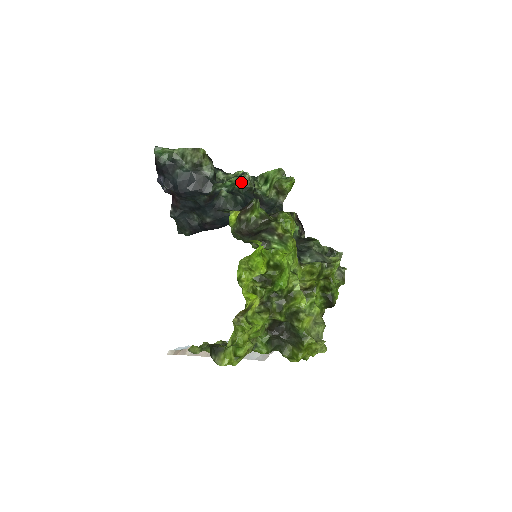
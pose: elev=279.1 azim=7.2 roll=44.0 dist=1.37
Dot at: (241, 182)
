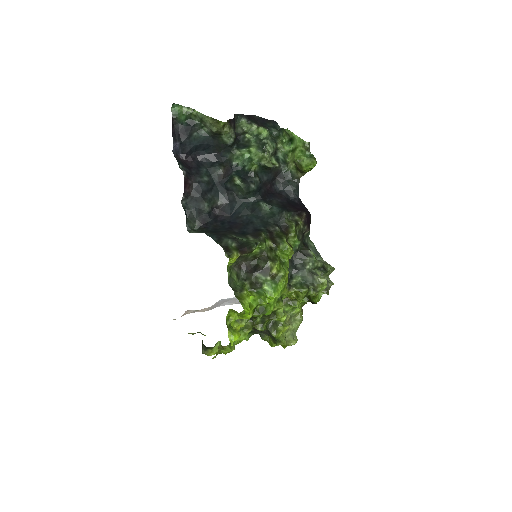
Dot at: (259, 160)
